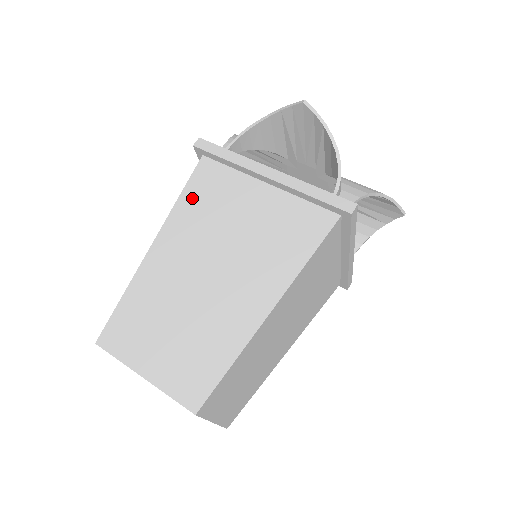
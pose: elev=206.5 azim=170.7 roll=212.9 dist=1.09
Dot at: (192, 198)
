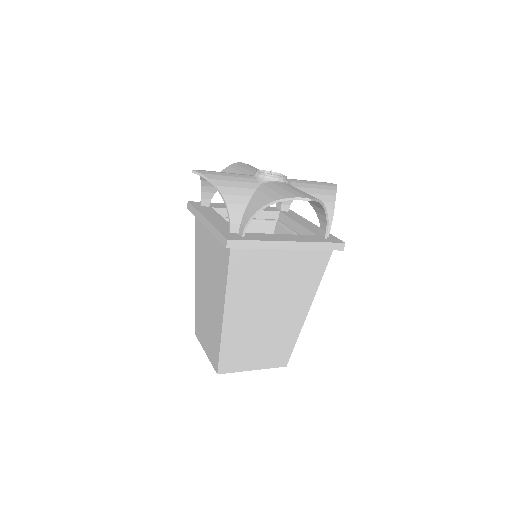
Dot at: (197, 242)
